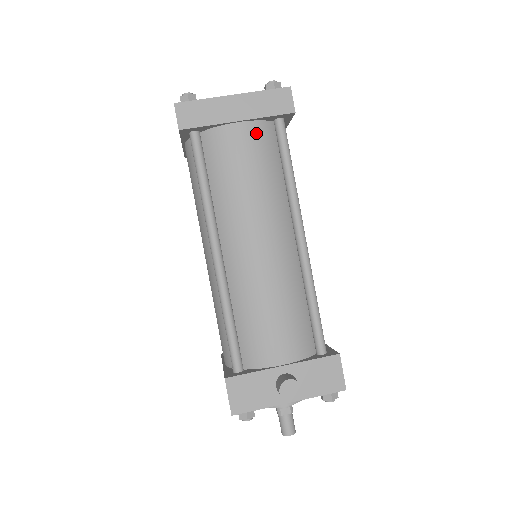
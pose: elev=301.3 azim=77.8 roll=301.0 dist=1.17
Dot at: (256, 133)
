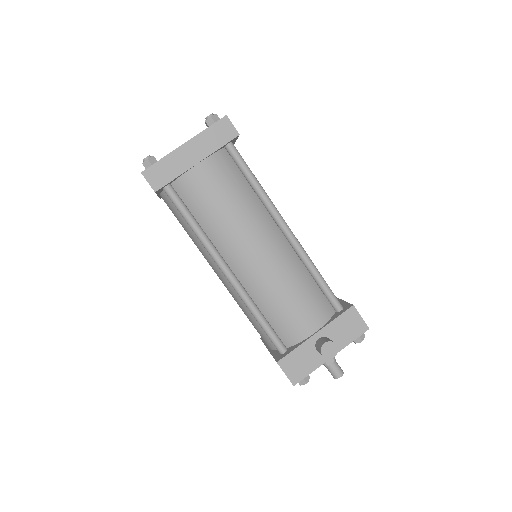
Dot at: (216, 165)
